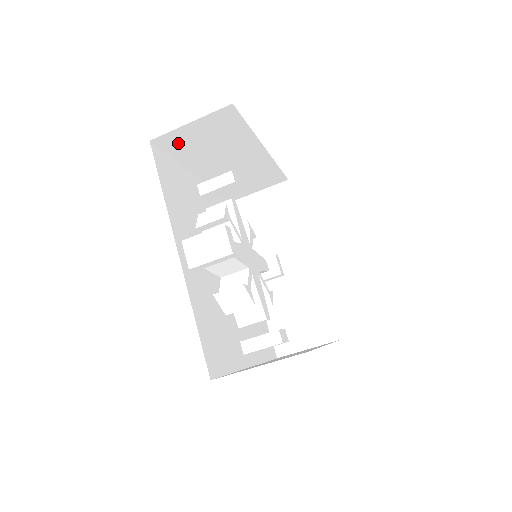
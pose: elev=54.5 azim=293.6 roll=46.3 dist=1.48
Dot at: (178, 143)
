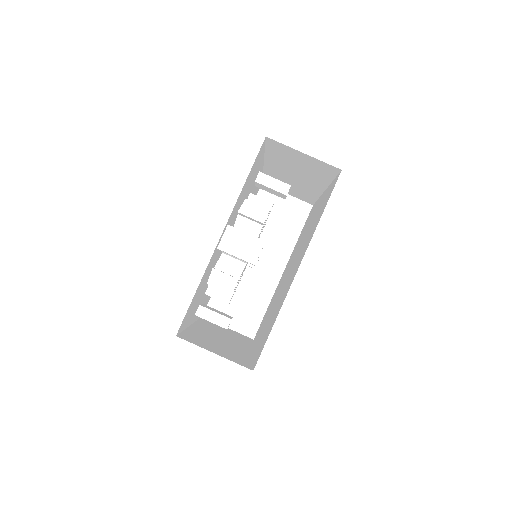
Dot at: (280, 150)
